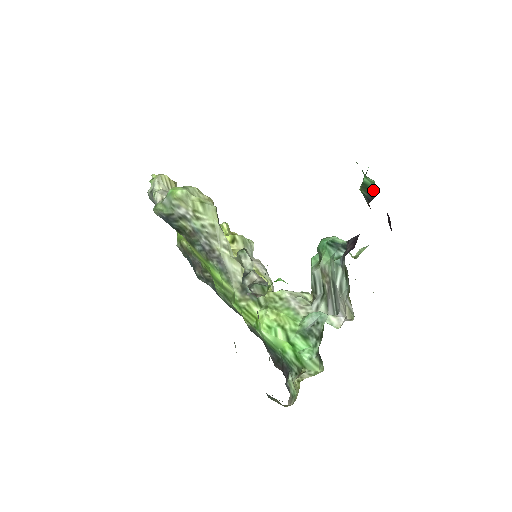
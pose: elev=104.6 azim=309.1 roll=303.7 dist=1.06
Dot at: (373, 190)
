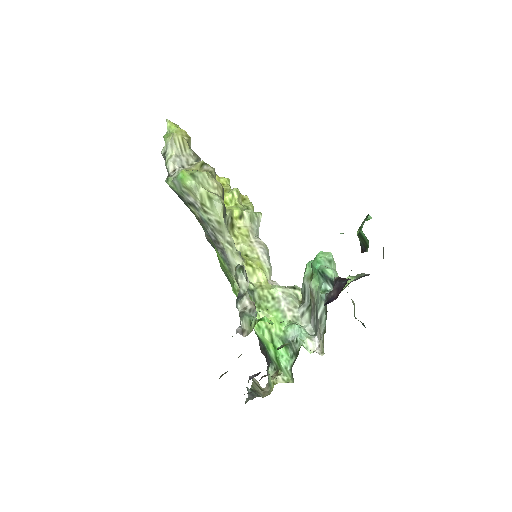
Dot at: (367, 244)
